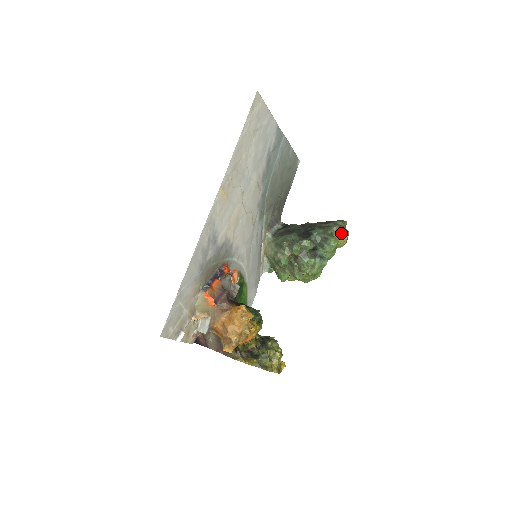
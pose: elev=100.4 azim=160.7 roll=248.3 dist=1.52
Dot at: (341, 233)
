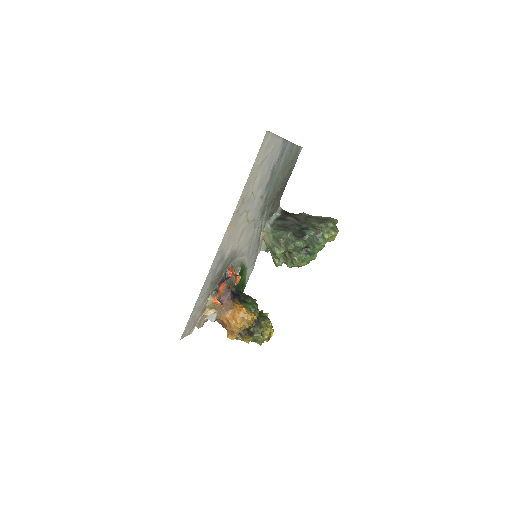
Dot at: (331, 235)
